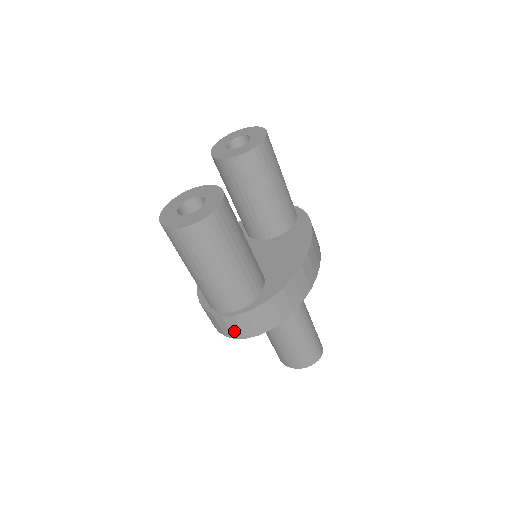
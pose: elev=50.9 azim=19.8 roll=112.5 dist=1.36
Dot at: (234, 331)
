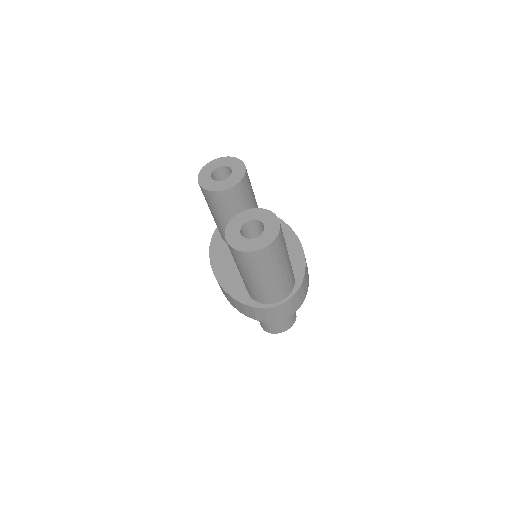
Dot at: (287, 312)
